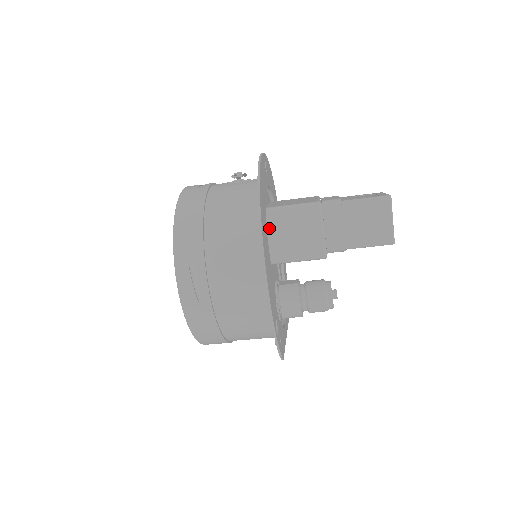
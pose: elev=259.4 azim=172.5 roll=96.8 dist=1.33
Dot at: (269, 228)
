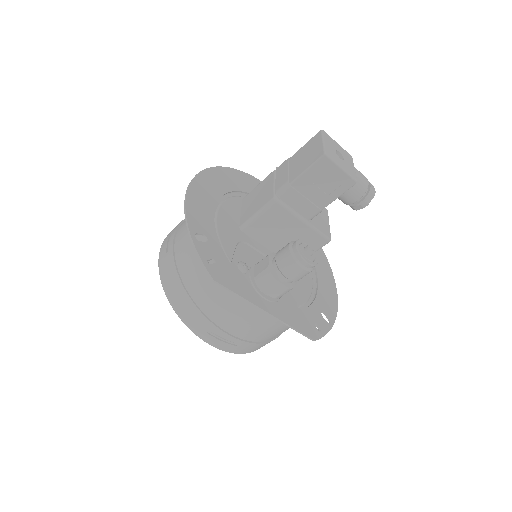
Dot at: (243, 206)
